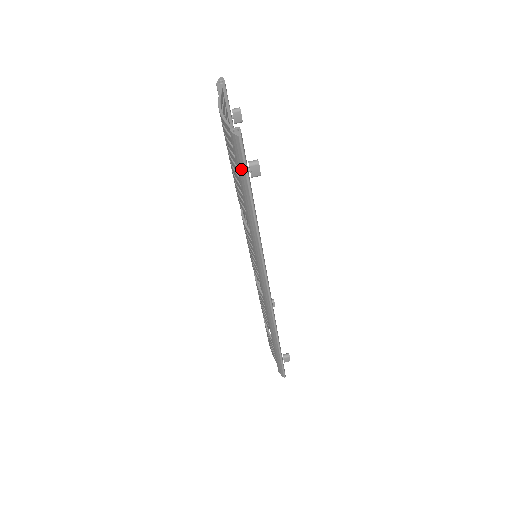
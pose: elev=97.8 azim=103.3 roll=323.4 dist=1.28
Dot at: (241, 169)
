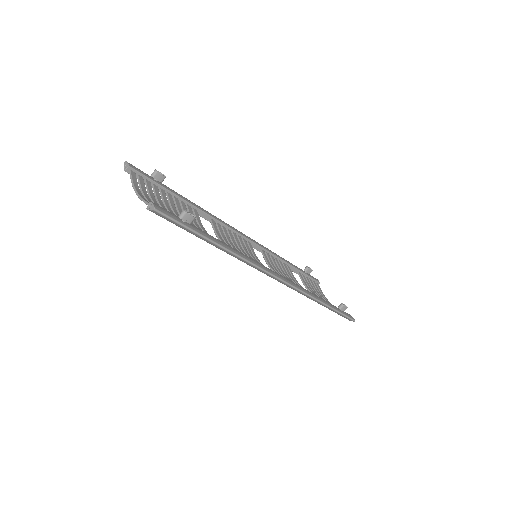
Dot at: (177, 225)
